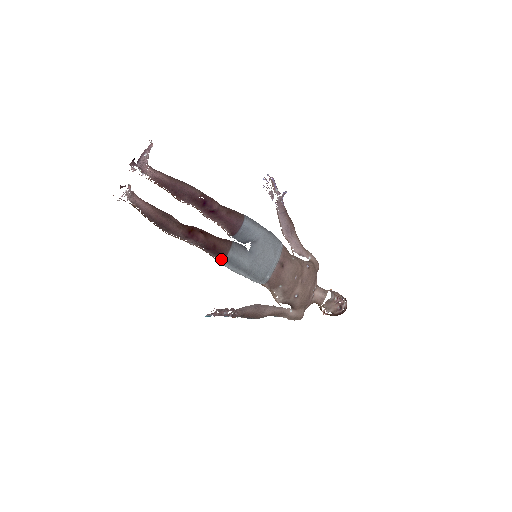
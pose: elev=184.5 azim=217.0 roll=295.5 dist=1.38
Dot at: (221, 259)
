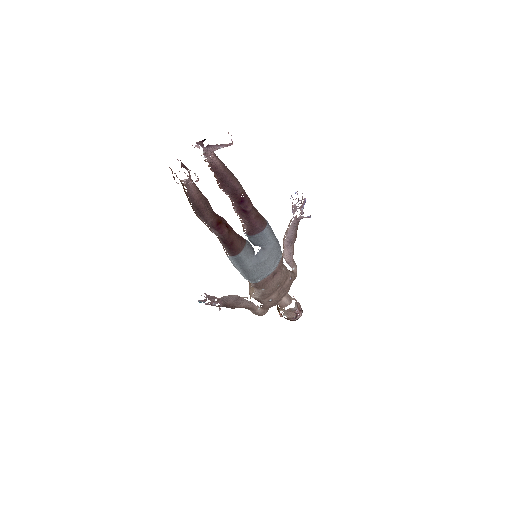
Dot at: (231, 255)
